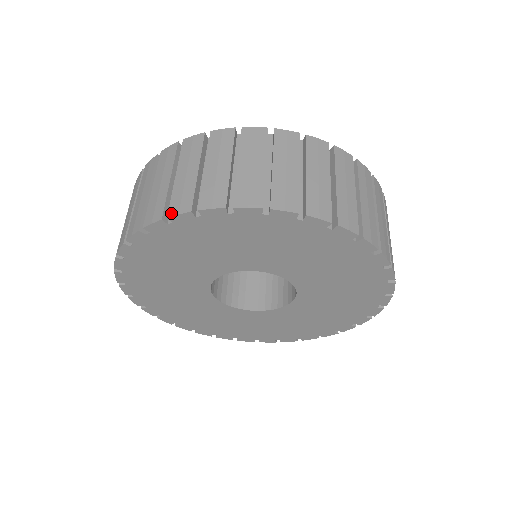
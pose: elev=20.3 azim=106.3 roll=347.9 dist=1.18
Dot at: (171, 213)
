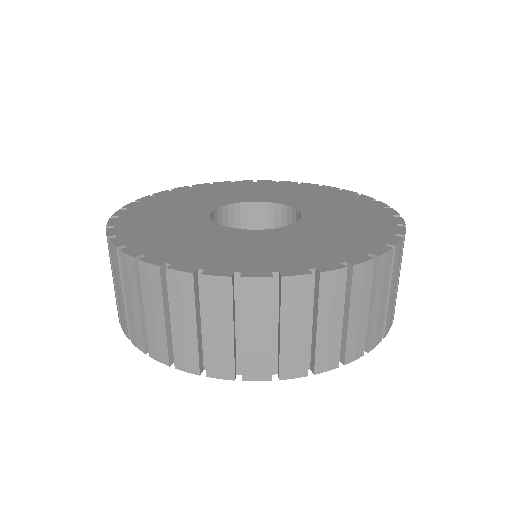
Dot at: (319, 371)
